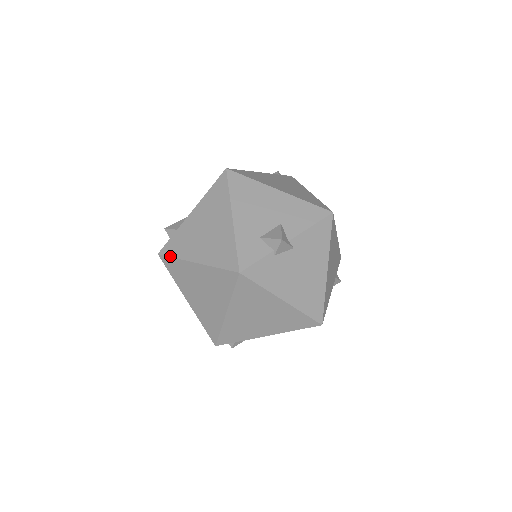
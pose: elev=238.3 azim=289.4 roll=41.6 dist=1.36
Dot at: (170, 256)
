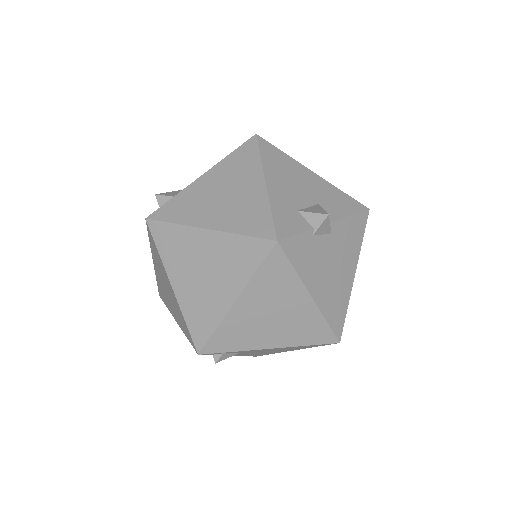
Dot at: (166, 221)
